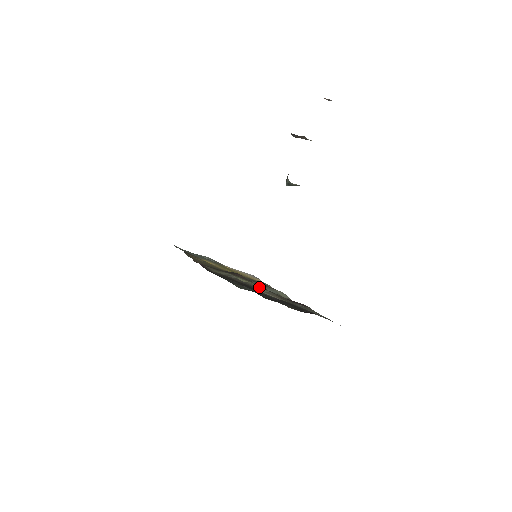
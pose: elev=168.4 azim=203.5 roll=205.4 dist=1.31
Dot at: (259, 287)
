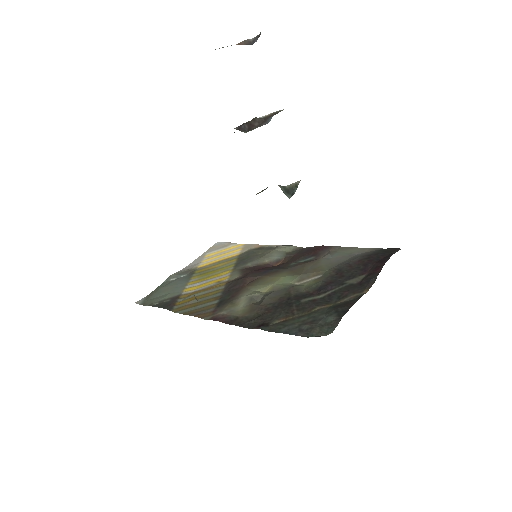
Dot at: (287, 280)
